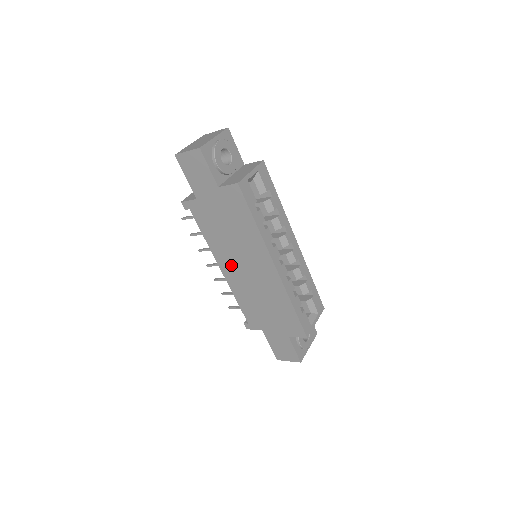
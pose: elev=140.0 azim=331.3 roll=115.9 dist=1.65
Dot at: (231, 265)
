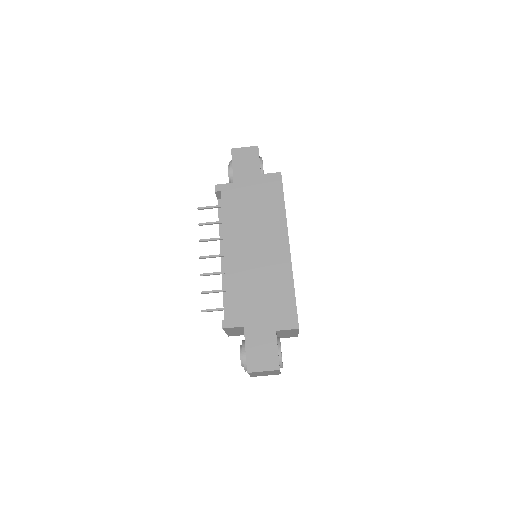
Dot at: (240, 245)
